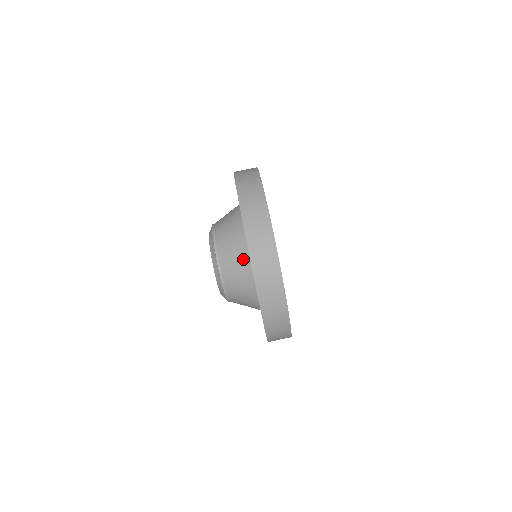
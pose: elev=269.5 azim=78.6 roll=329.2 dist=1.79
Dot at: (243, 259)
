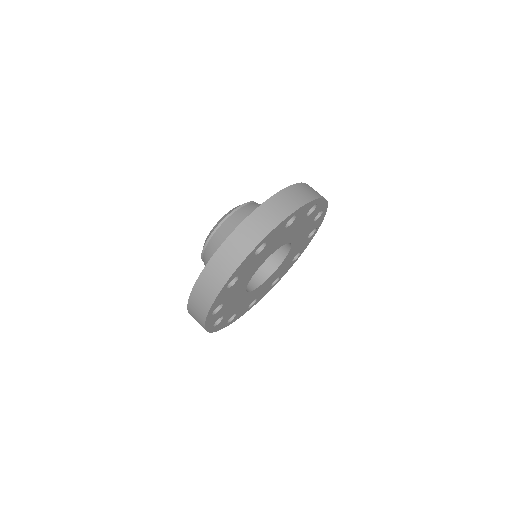
Dot at: occluded
